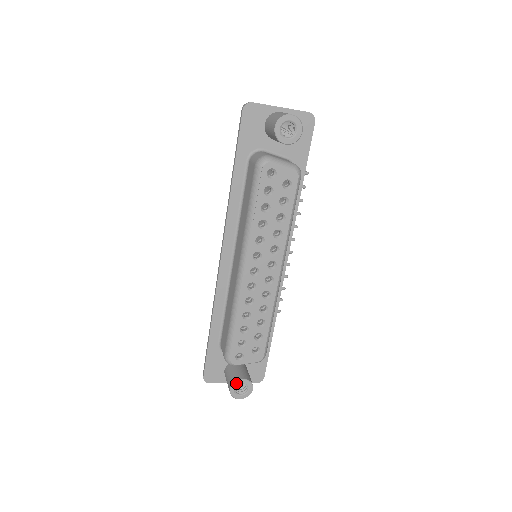
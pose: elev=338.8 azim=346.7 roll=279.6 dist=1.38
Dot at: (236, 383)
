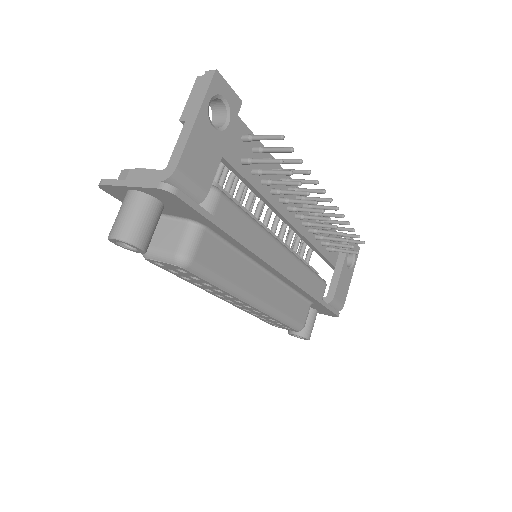
Dot at: (290, 334)
